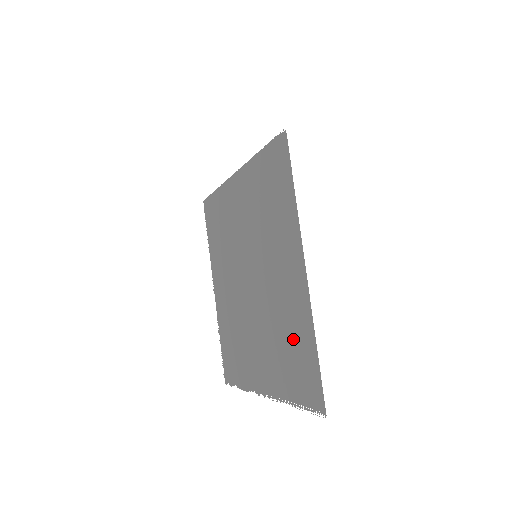
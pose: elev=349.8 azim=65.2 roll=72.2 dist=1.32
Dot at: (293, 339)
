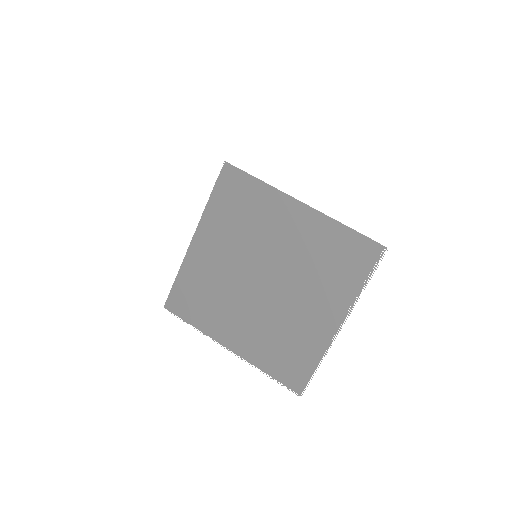
Dot at: (329, 250)
